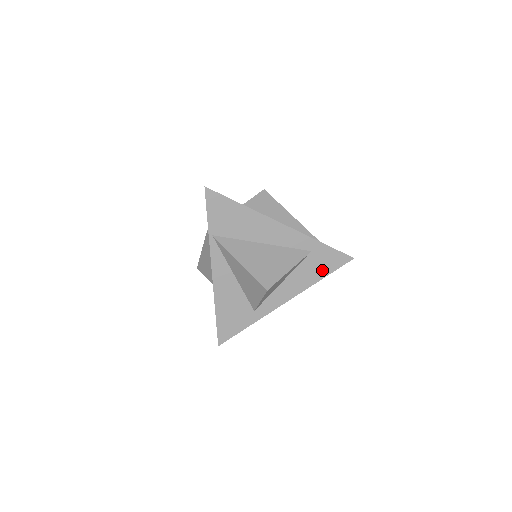
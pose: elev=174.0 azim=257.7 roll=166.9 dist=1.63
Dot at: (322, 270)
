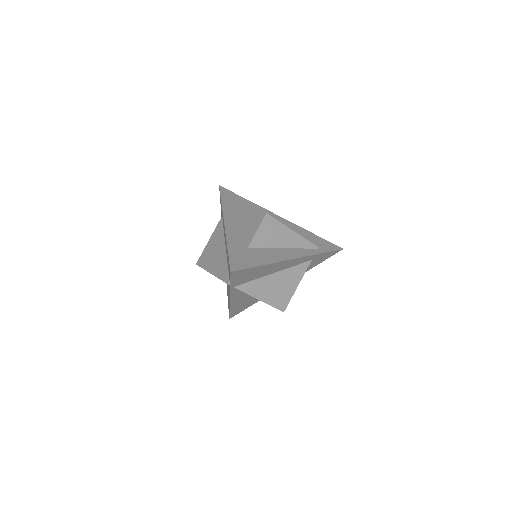
Dot at: (317, 263)
